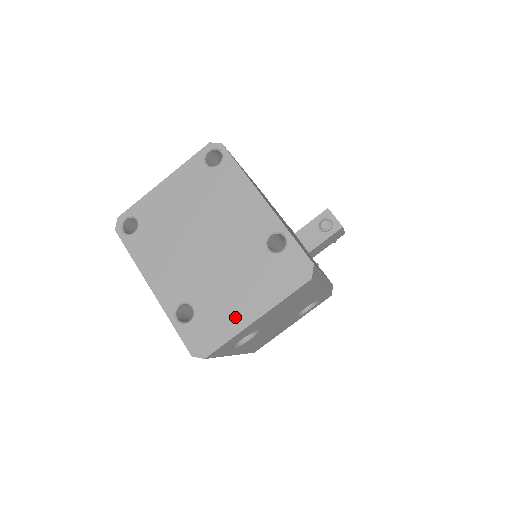
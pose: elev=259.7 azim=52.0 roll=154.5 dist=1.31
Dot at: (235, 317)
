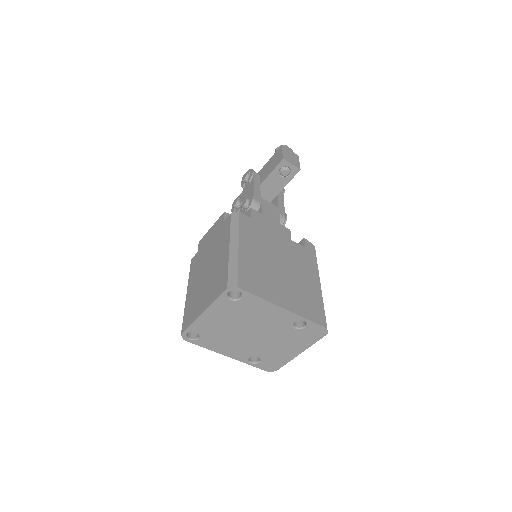
Dot at: (287, 355)
